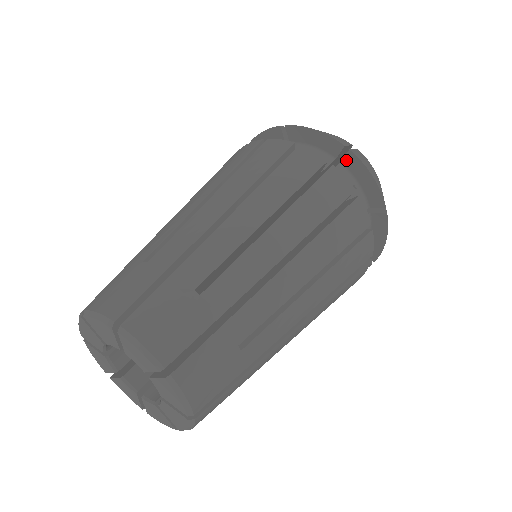
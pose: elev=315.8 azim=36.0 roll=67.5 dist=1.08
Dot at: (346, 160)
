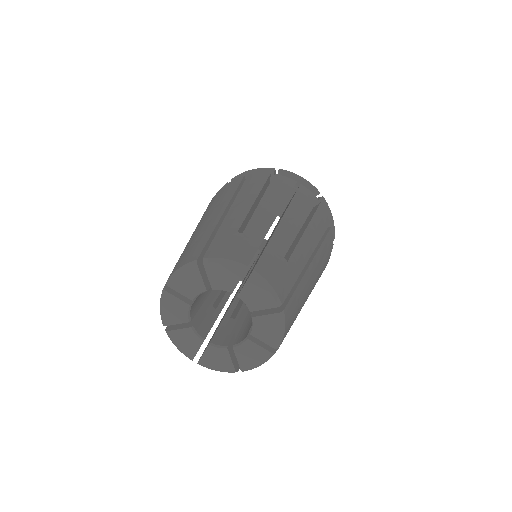
Dot at: (318, 203)
